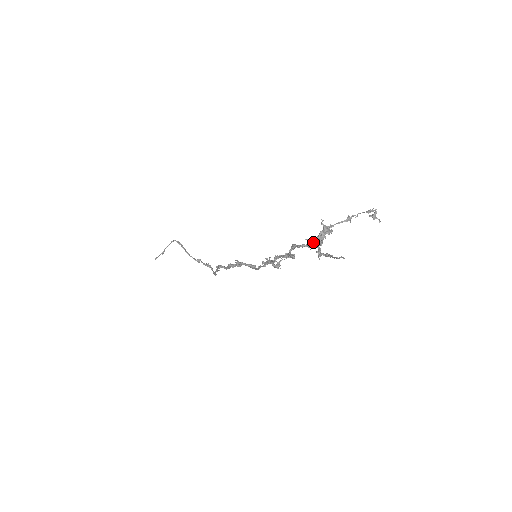
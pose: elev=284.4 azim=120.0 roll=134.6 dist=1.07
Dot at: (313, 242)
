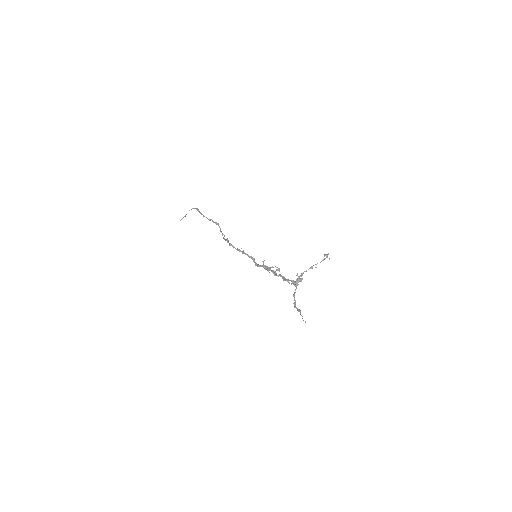
Dot at: (292, 281)
